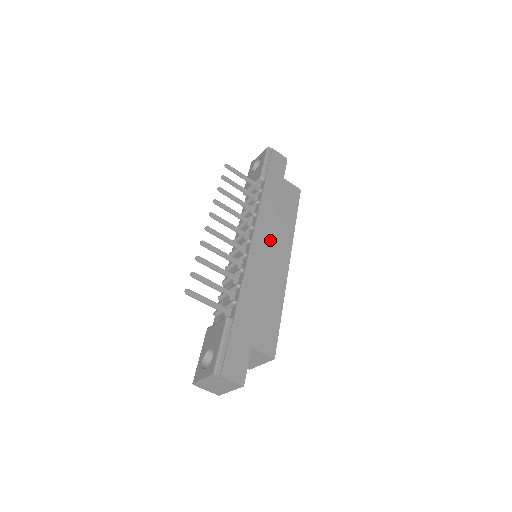
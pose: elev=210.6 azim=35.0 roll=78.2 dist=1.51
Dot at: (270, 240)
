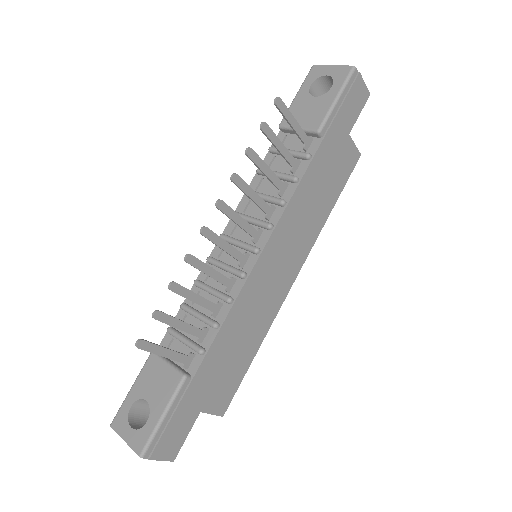
Dot at: (286, 249)
